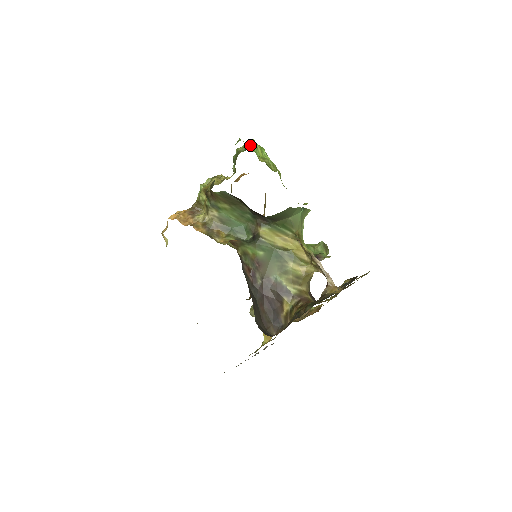
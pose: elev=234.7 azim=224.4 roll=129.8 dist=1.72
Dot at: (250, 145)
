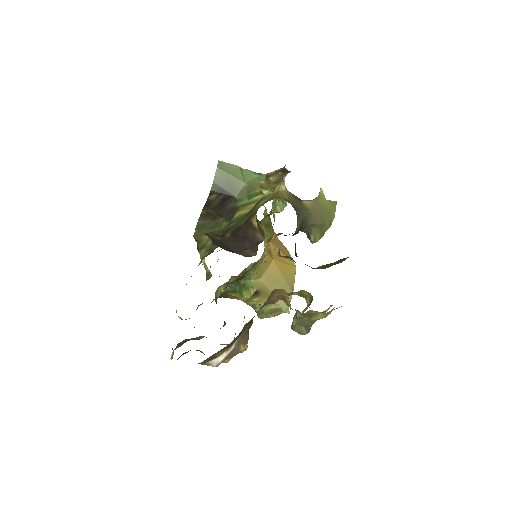
Dot at: occluded
